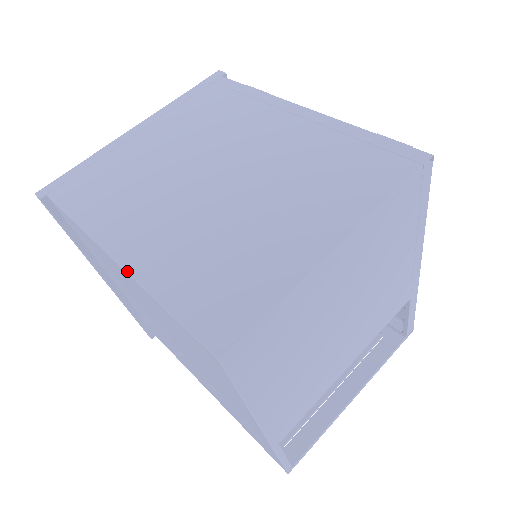
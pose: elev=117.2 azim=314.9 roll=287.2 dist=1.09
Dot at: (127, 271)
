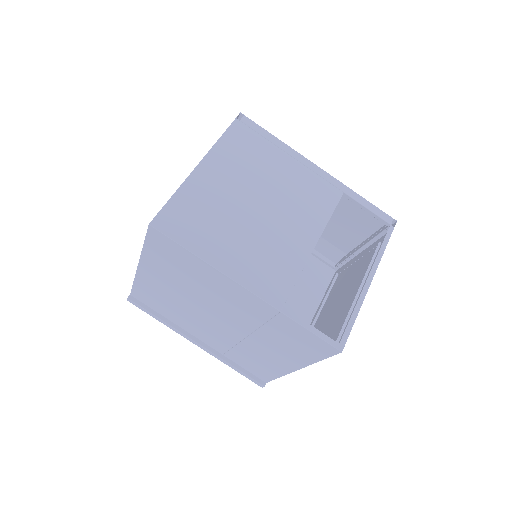
Dot at: (139, 260)
